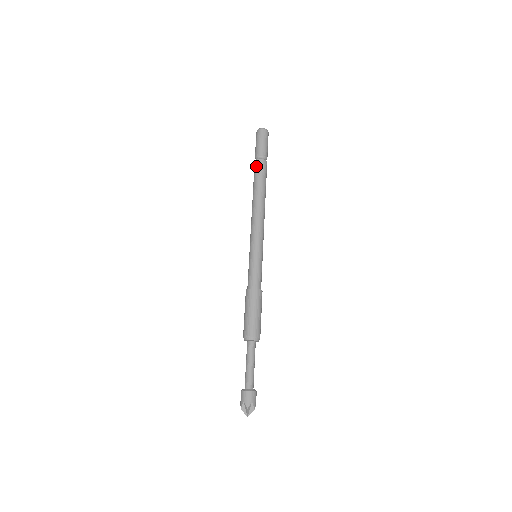
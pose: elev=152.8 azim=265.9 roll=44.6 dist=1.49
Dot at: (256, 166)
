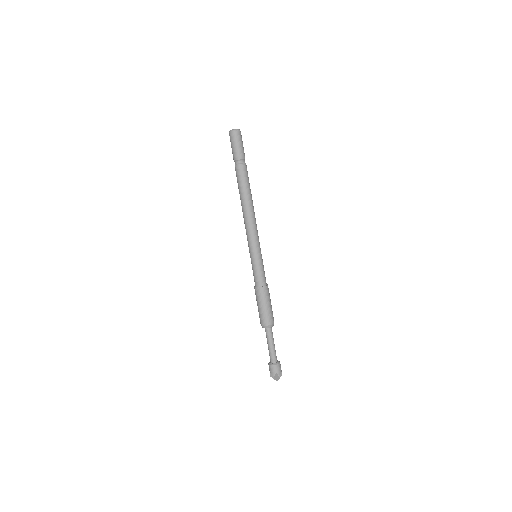
Dot at: (240, 171)
